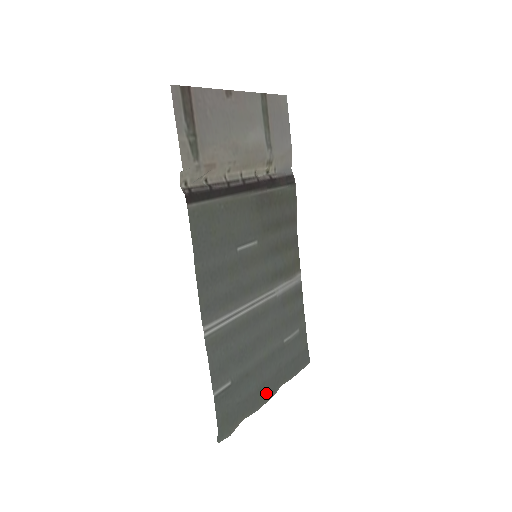
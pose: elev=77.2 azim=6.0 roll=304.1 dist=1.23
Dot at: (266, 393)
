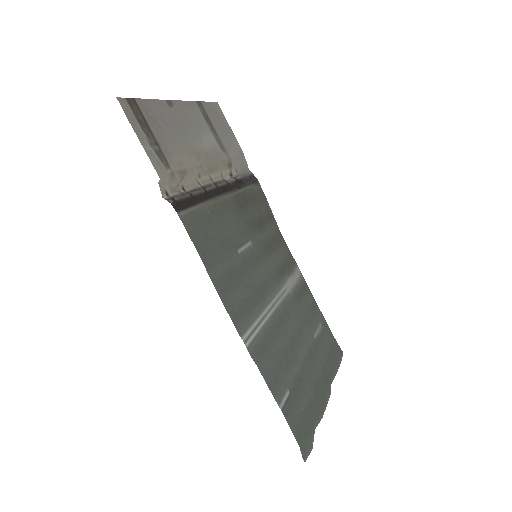
Dot at: (322, 395)
